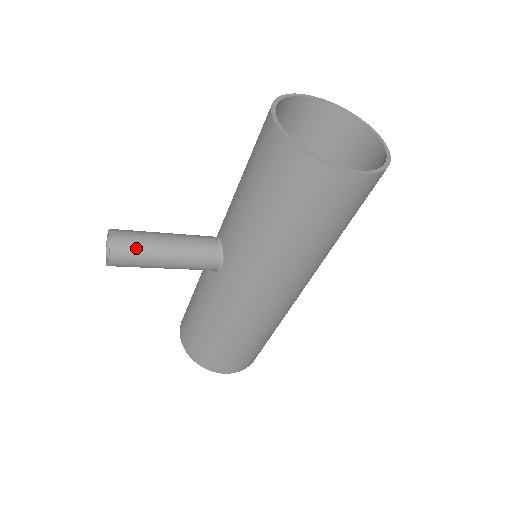
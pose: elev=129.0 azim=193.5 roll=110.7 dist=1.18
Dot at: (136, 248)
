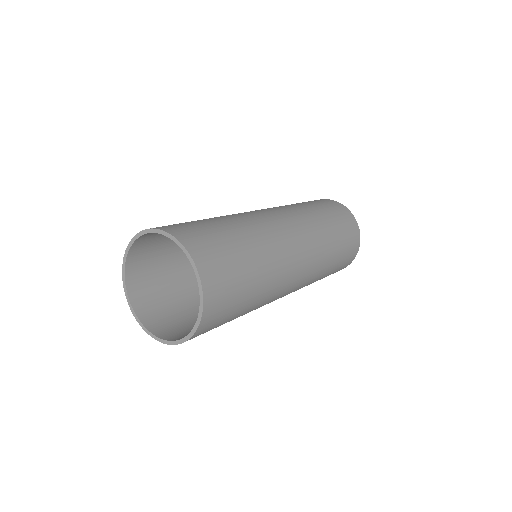
Dot at: occluded
